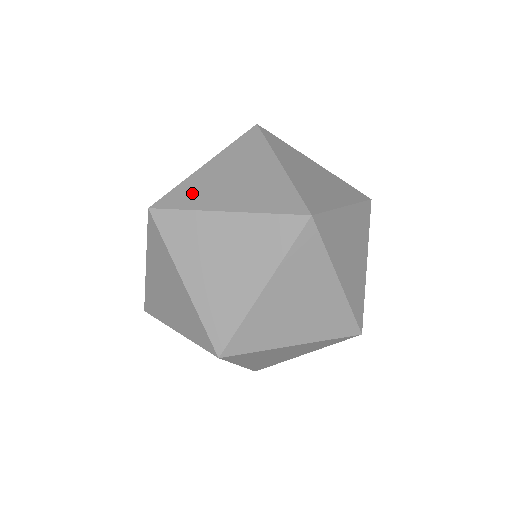
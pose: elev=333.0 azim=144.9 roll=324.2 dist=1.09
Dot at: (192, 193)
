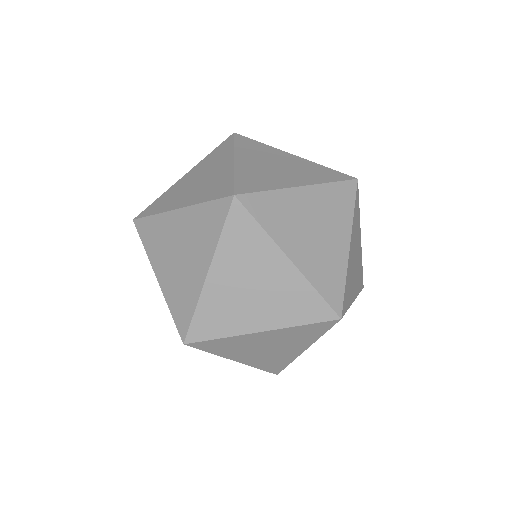
Dot at: (256, 179)
